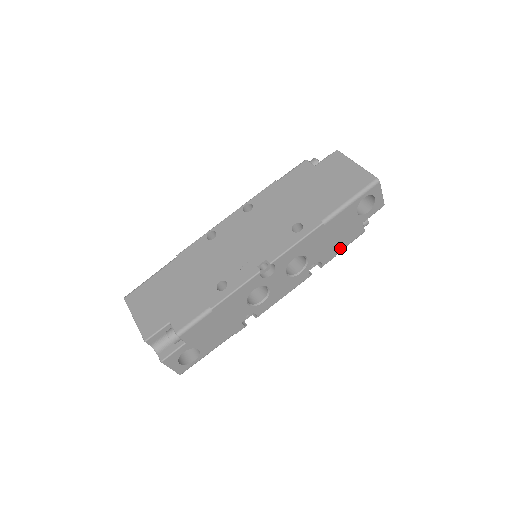
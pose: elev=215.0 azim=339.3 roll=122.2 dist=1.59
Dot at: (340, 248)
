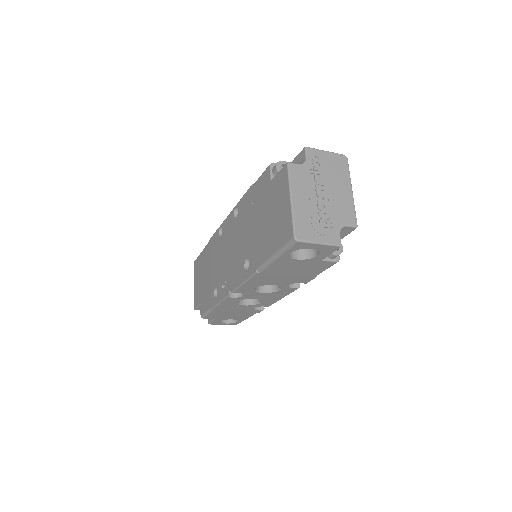
Dot at: (313, 274)
